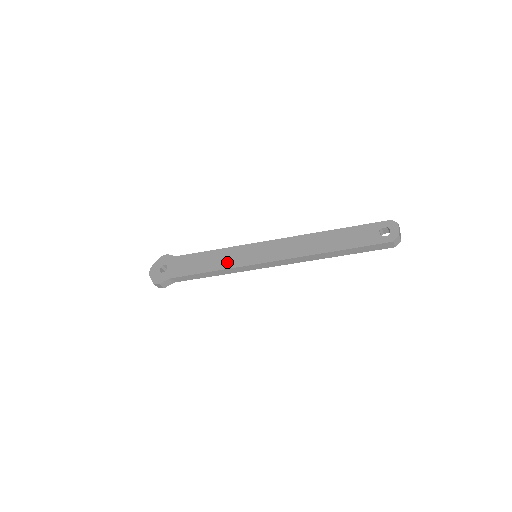
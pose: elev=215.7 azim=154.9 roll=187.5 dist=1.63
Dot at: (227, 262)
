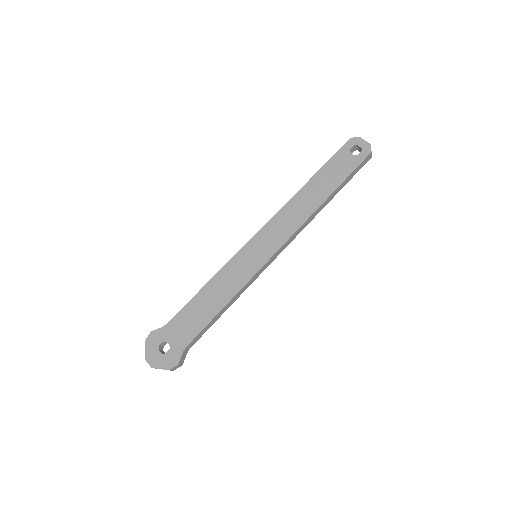
Dot at: (234, 283)
